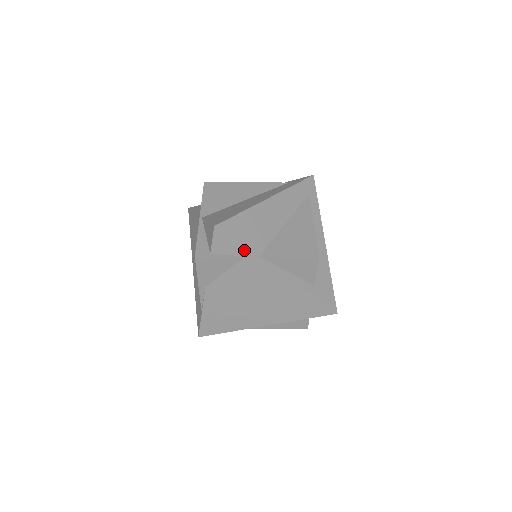
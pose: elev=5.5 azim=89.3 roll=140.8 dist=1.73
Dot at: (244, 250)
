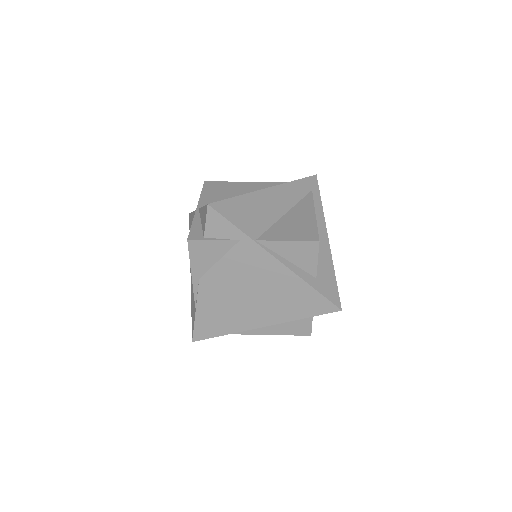
Dot at: (239, 232)
